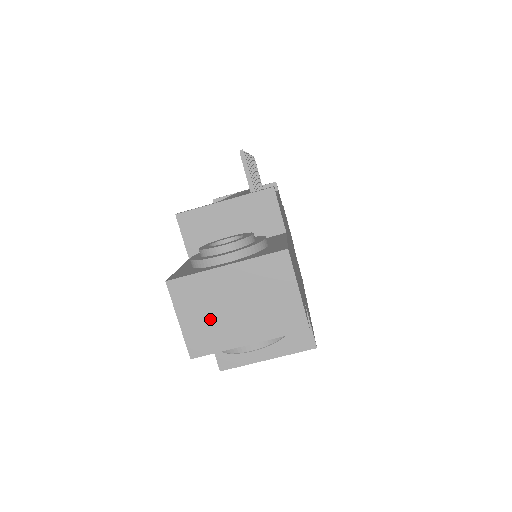
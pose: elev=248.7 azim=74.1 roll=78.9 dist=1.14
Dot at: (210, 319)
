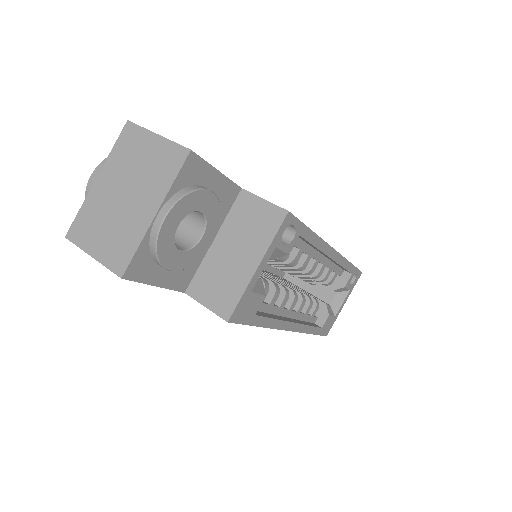
Dot at: (113, 229)
